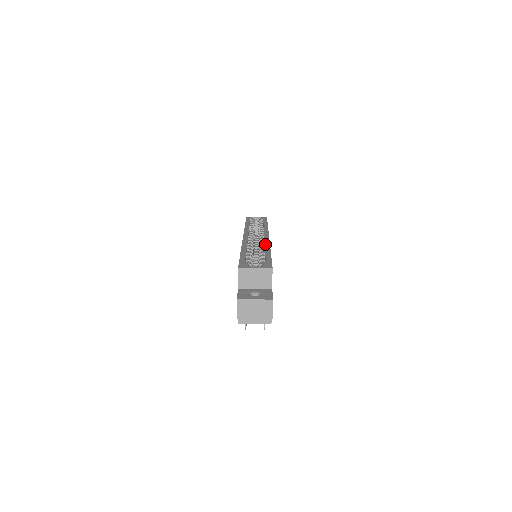
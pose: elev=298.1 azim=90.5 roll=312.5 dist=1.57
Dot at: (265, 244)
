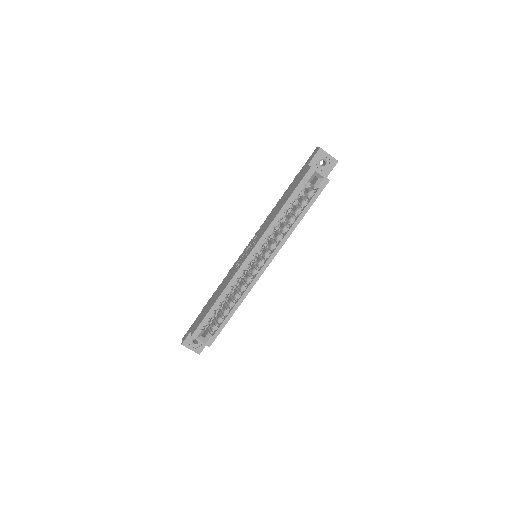
Dot at: (244, 293)
